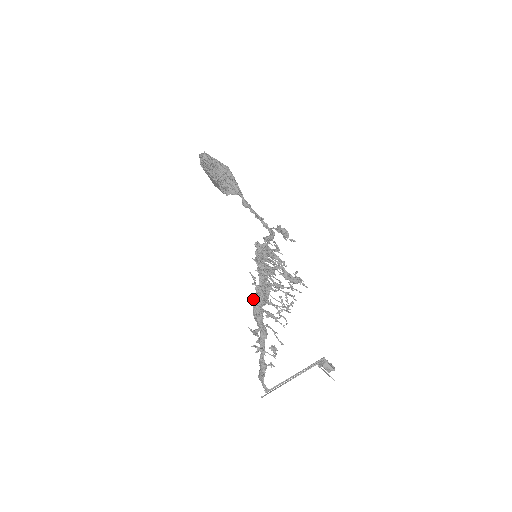
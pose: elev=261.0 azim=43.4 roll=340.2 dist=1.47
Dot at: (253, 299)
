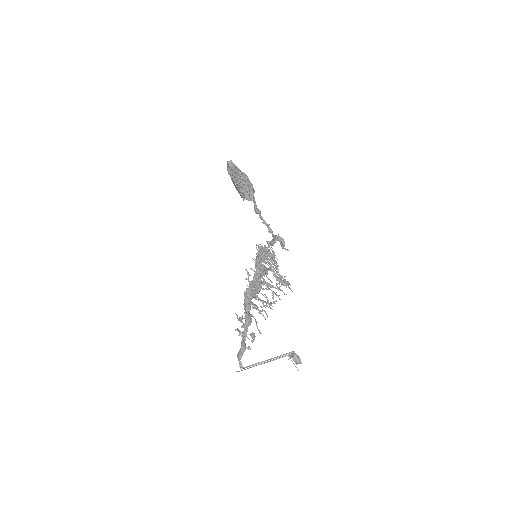
Dot at: (245, 291)
